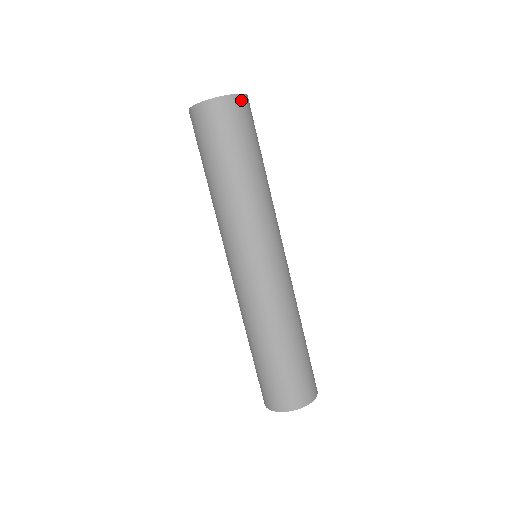
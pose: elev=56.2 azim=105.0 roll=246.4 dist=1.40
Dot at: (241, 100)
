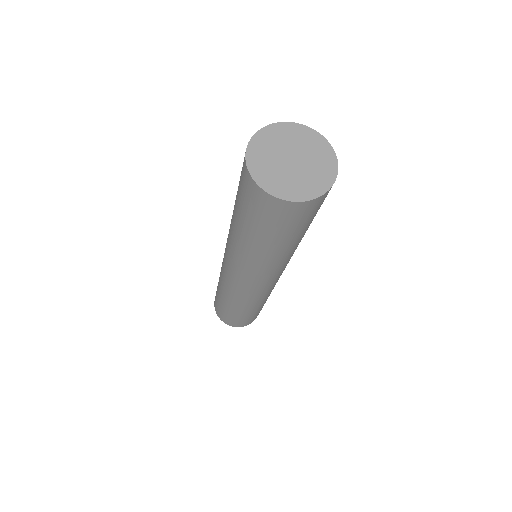
Dot at: occluded
